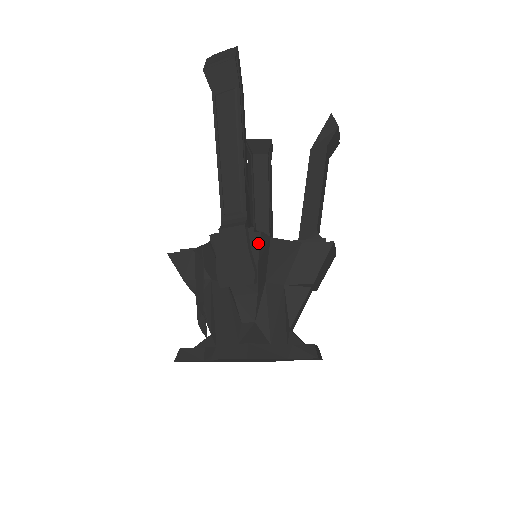
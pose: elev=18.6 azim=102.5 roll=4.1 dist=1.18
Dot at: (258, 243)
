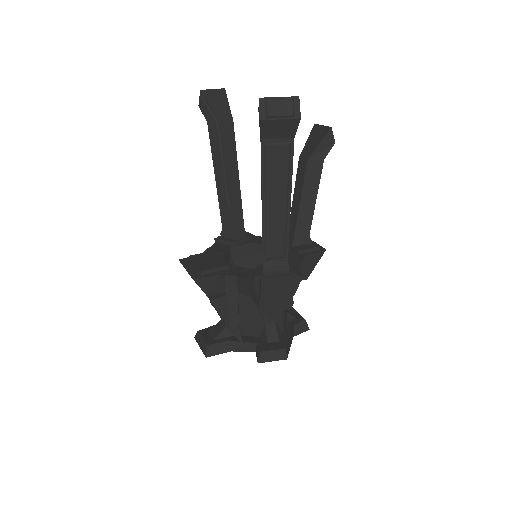
Dot at: (298, 283)
